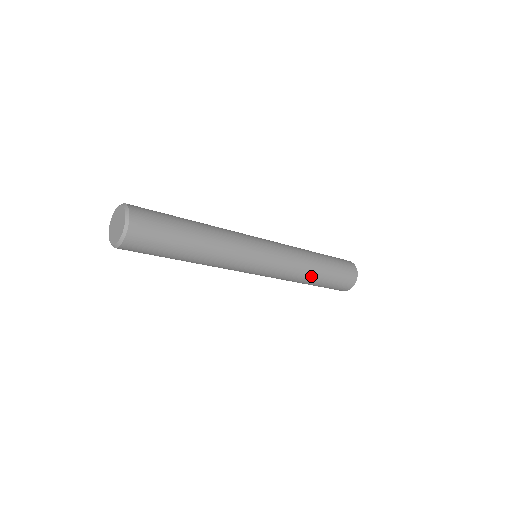
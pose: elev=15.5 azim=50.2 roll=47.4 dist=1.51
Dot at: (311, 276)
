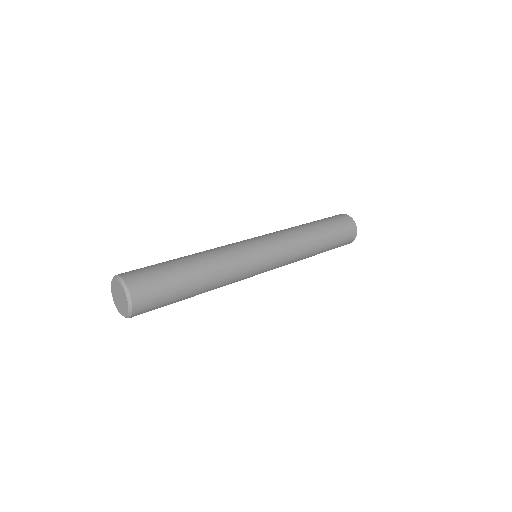
Dot at: (310, 256)
